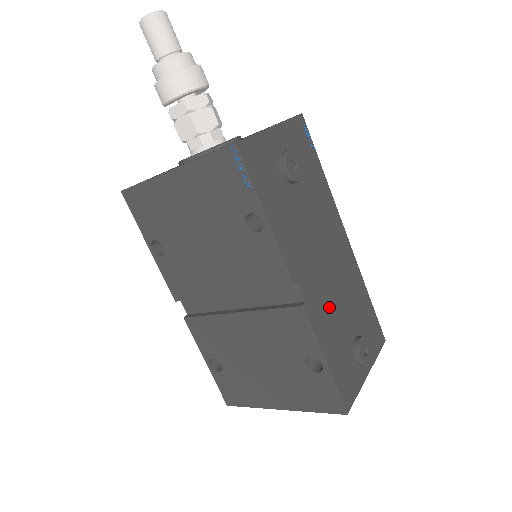
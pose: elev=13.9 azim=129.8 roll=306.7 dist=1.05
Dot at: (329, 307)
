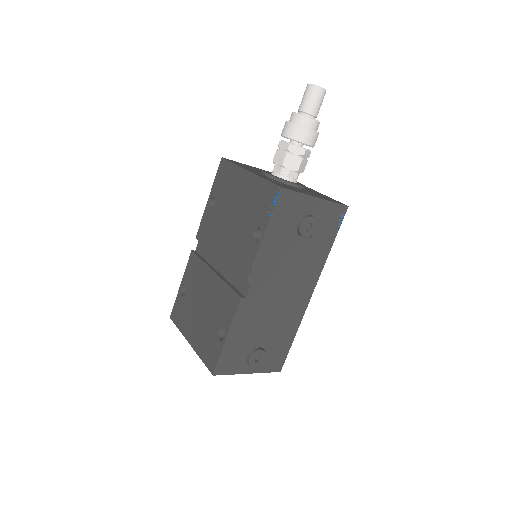
Dot at: (259, 315)
